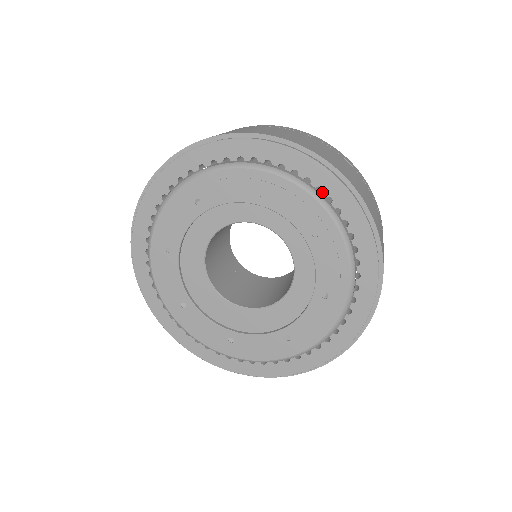
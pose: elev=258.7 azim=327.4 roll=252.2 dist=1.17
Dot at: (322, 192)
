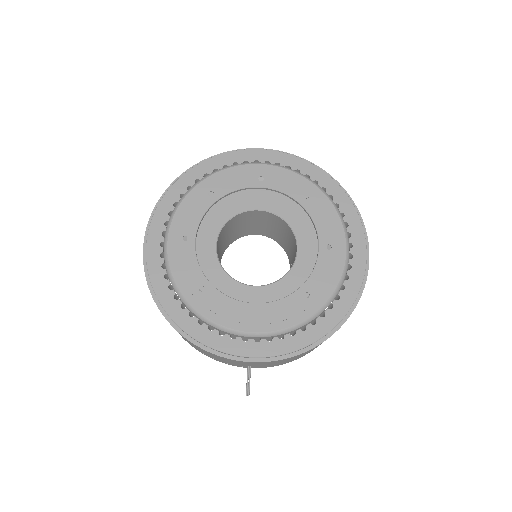
Dot at: (238, 163)
